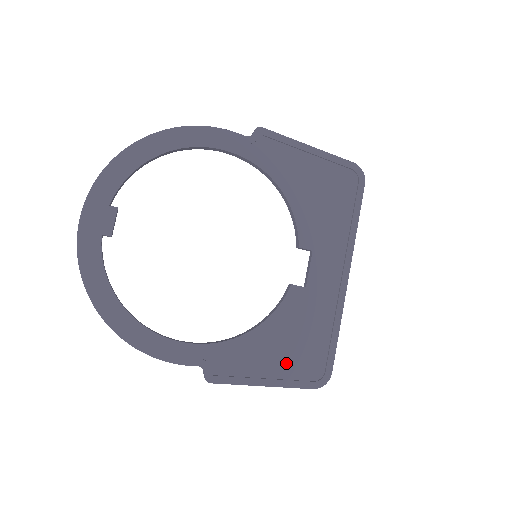
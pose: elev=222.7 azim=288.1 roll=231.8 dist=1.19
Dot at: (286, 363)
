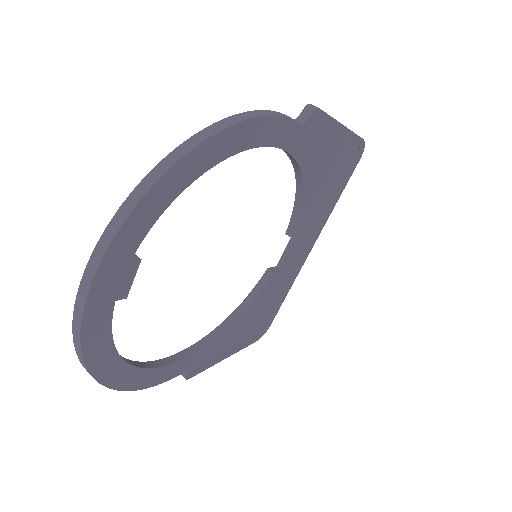
Dot at: (245, 334)
